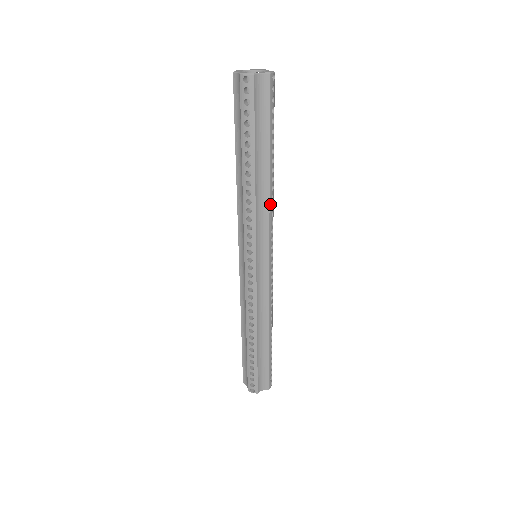
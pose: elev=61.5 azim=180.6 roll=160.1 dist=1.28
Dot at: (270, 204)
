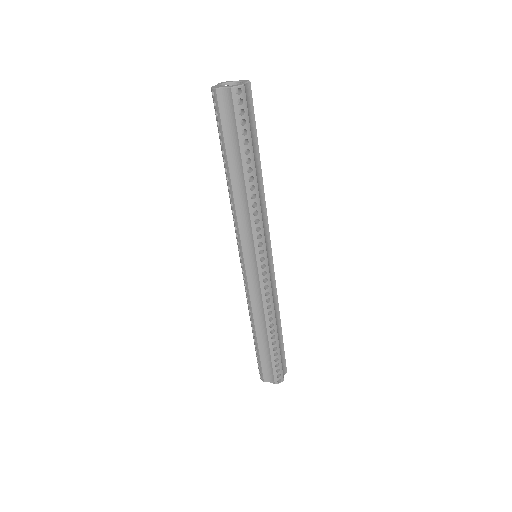
Dot at: (265, 201)
